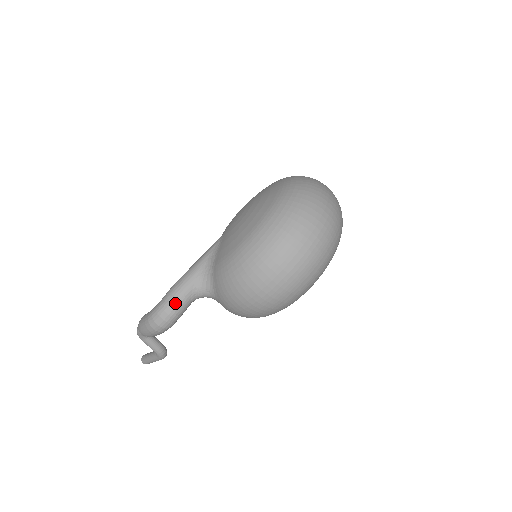
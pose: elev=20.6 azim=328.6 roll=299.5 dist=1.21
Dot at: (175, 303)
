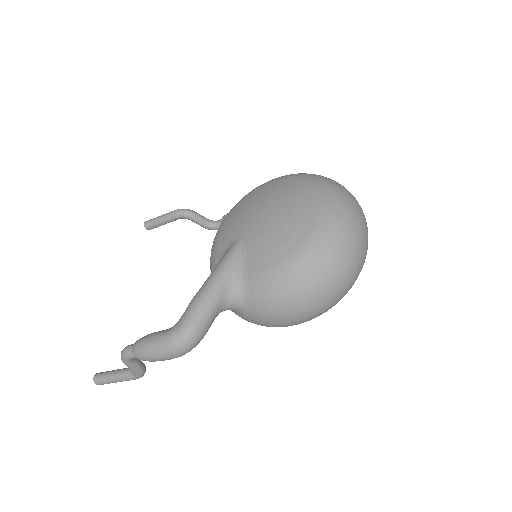
Dot at: (204, 323)
